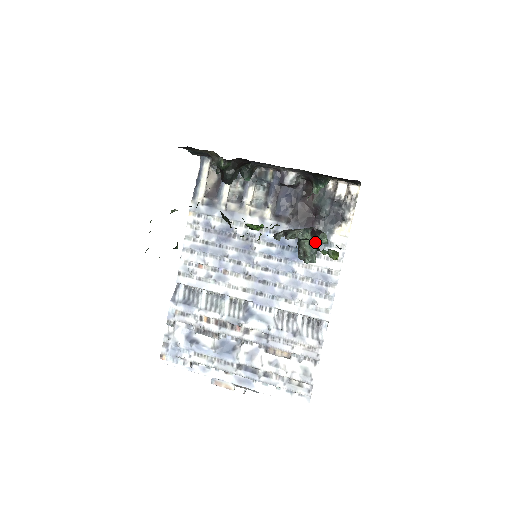
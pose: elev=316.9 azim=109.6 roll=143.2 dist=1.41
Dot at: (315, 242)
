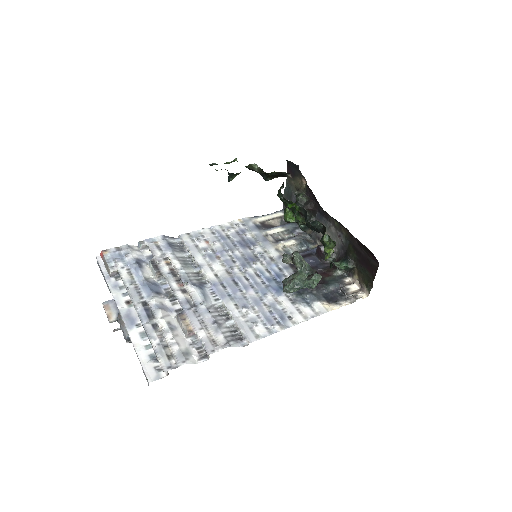
Dot at: (307, 278)
